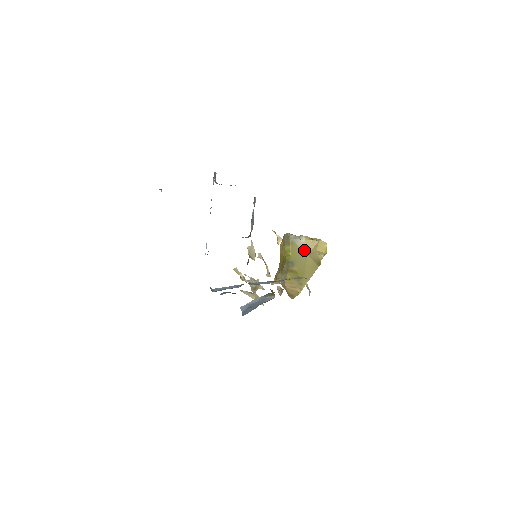
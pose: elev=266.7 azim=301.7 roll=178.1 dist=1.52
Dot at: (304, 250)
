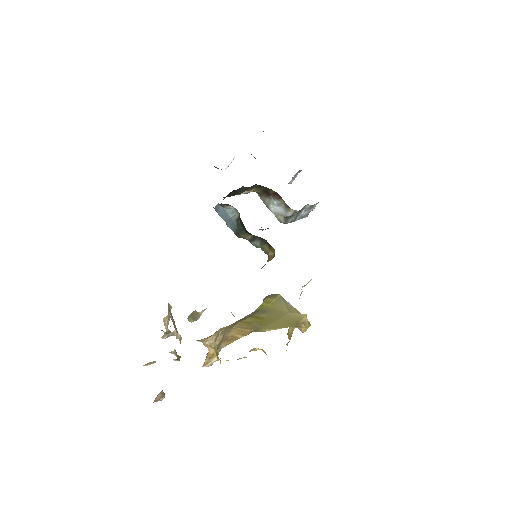
Dot at: (288, 308)
